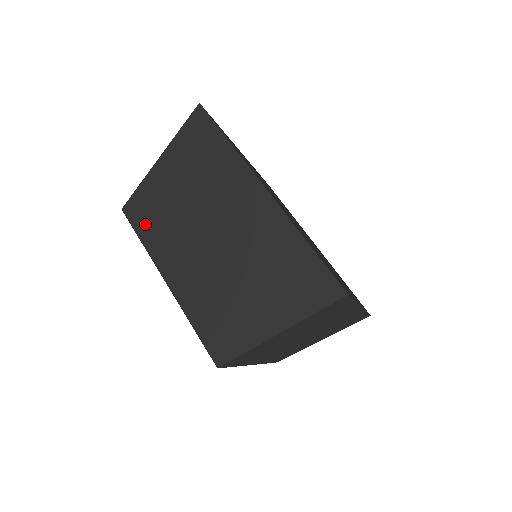
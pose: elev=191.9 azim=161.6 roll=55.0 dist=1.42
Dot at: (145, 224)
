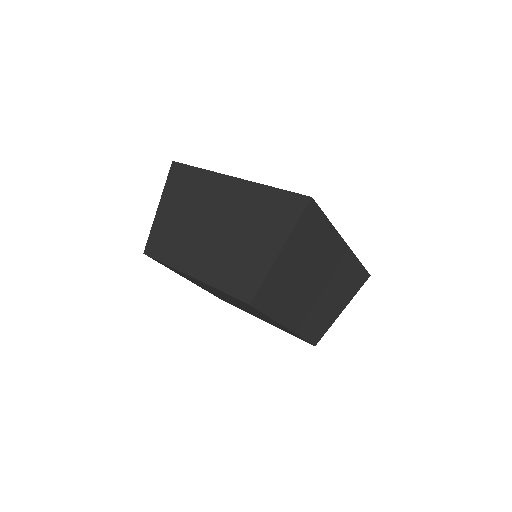
Dot at: (163, 251)
